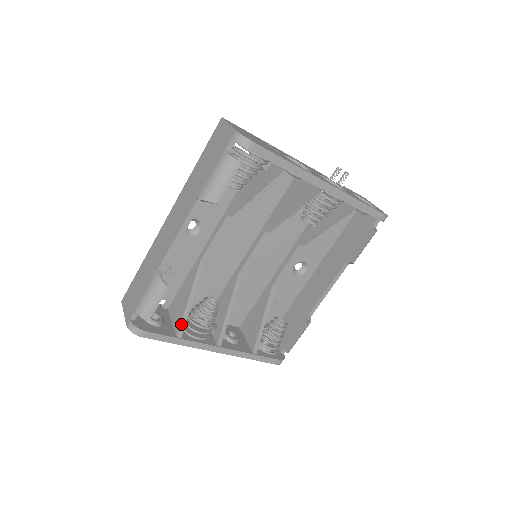
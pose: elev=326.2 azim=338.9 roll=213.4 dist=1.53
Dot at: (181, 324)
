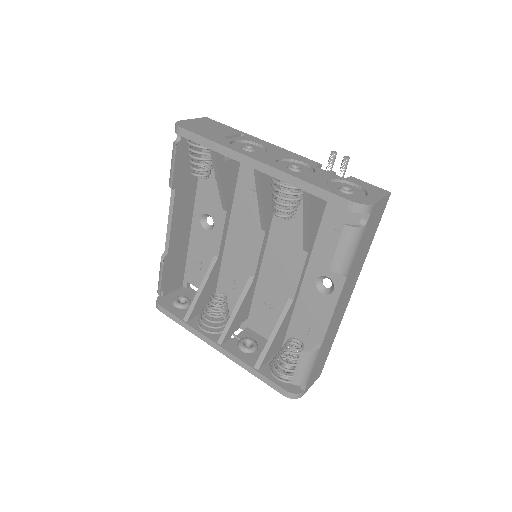
Dot at: (189, 309)
